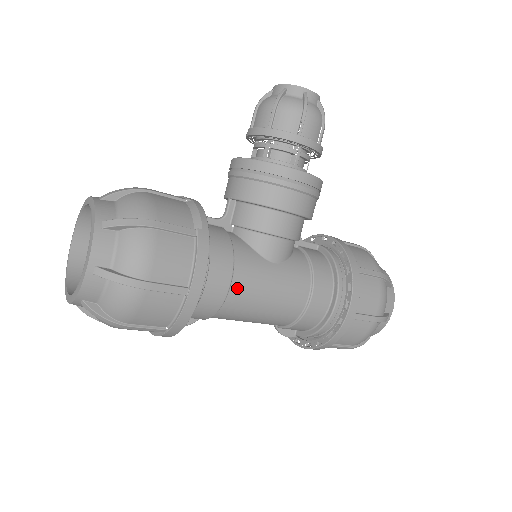
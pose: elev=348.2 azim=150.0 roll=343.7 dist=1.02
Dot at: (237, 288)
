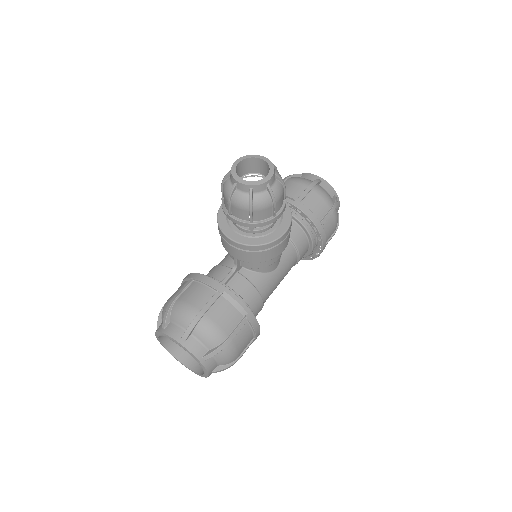
Dot at: occluded
